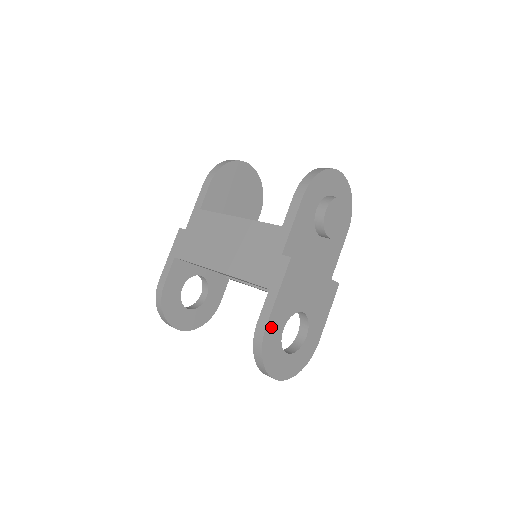
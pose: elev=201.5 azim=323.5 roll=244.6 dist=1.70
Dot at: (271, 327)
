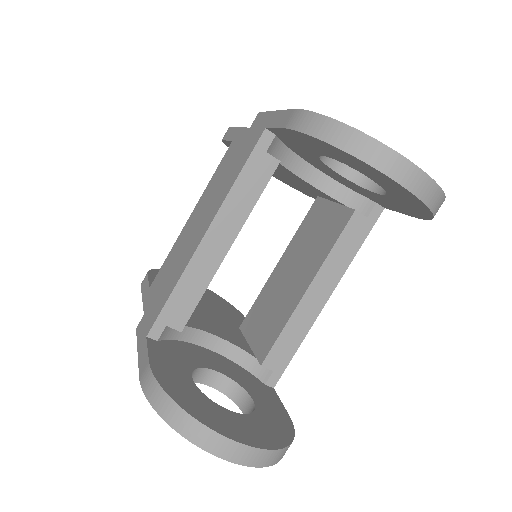
Dot at: occluded
